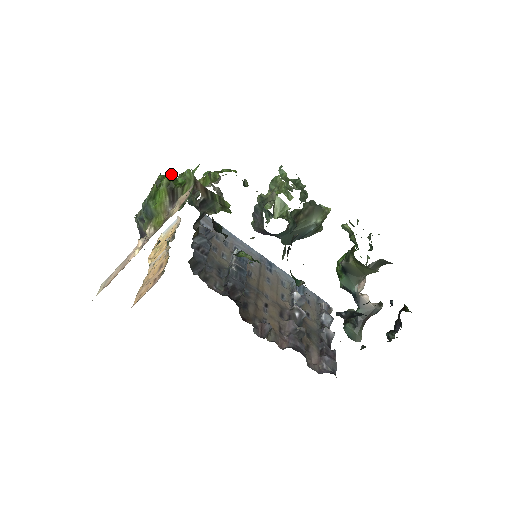
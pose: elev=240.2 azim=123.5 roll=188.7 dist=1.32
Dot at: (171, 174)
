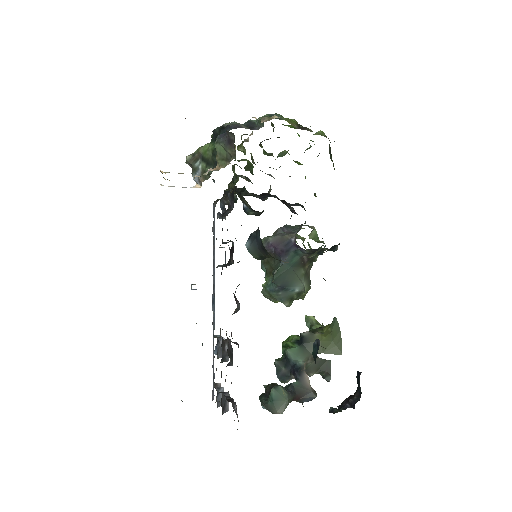
Dot at: occluded
